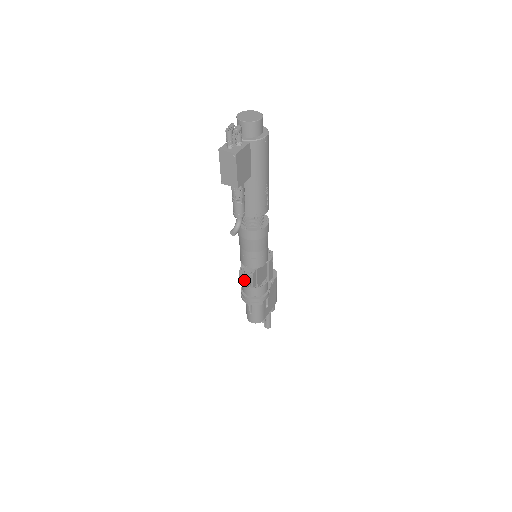
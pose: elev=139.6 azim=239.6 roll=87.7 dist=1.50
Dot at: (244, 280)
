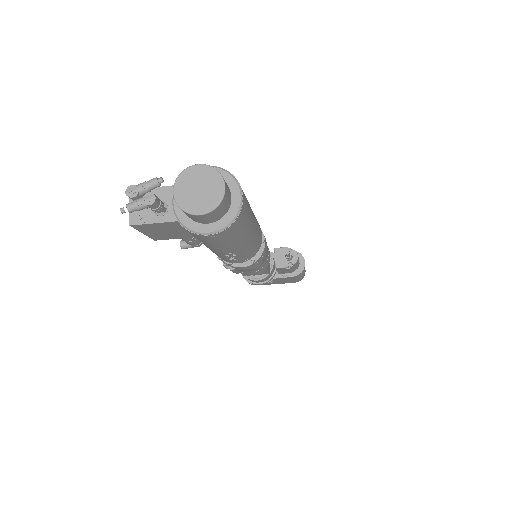
Dot at: (224, 263)
